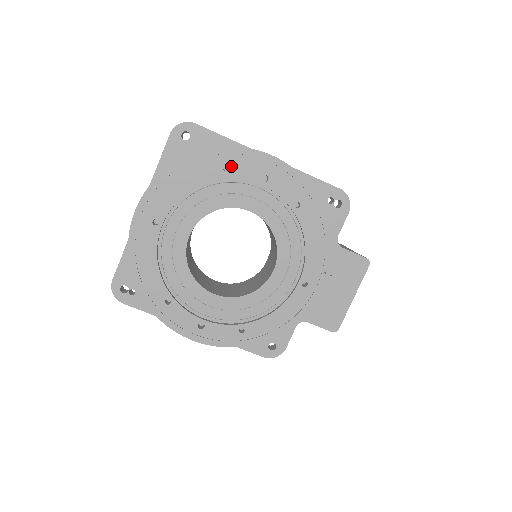
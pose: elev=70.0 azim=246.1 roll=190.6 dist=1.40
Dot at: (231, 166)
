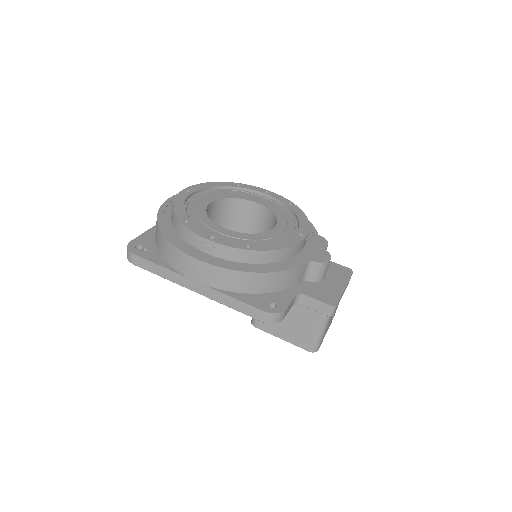
Dot at: (244, 185)
